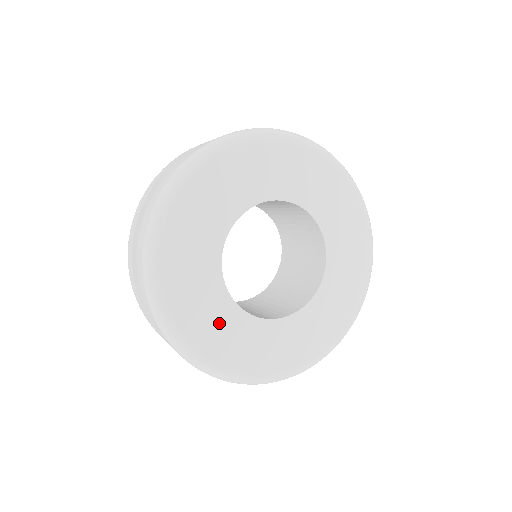
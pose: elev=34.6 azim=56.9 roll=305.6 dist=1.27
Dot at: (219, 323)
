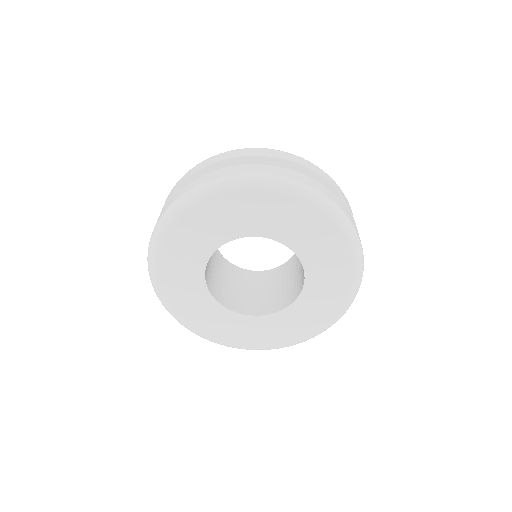
Dot at: (227, 325)
